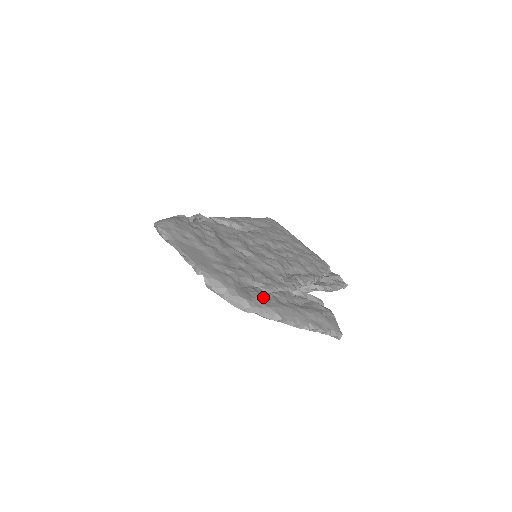
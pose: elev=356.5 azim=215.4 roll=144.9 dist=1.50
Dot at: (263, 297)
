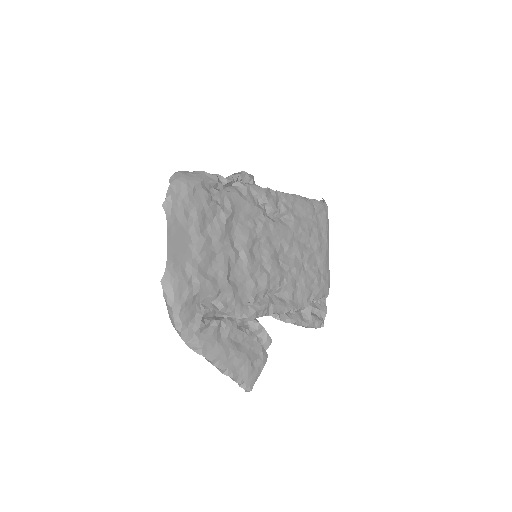
Dot at: (203, 326)
